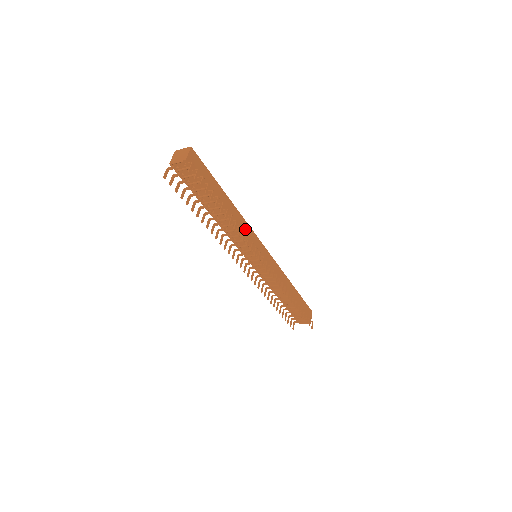
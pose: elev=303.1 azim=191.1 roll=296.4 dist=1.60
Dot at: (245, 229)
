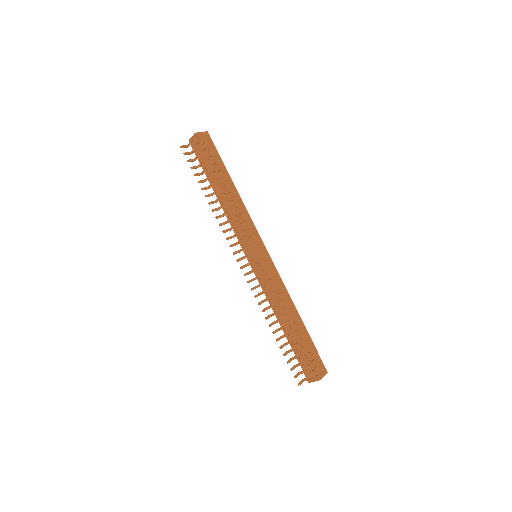
Dot at: (245, 217)
